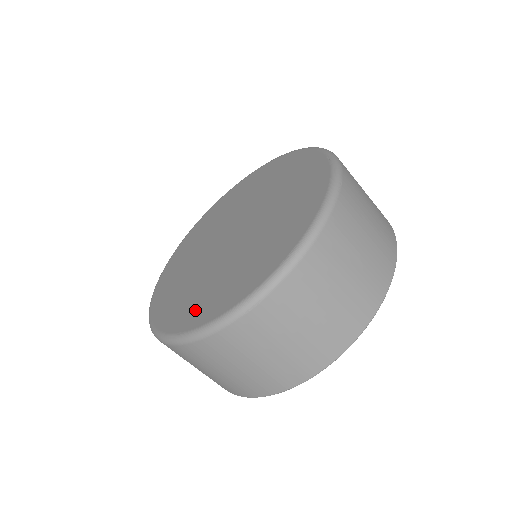
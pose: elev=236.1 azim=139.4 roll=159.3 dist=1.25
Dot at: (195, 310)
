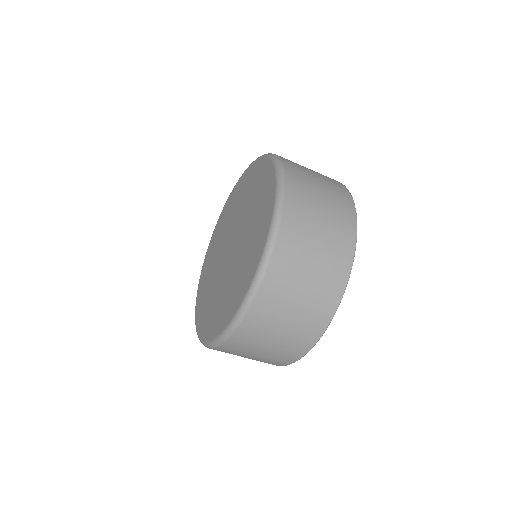
Dot at: (201, 297)
